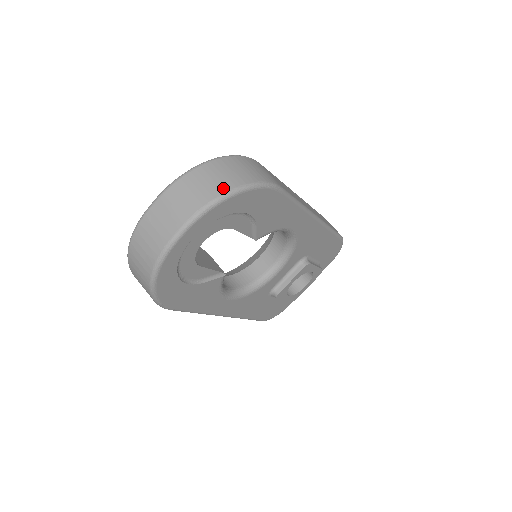
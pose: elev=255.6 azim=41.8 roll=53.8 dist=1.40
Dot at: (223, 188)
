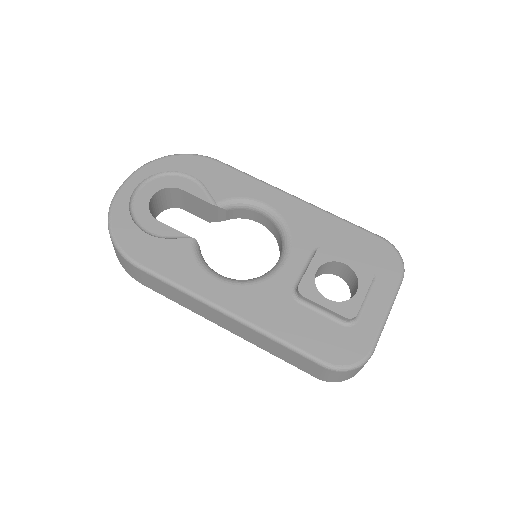
Dot at: occluded
